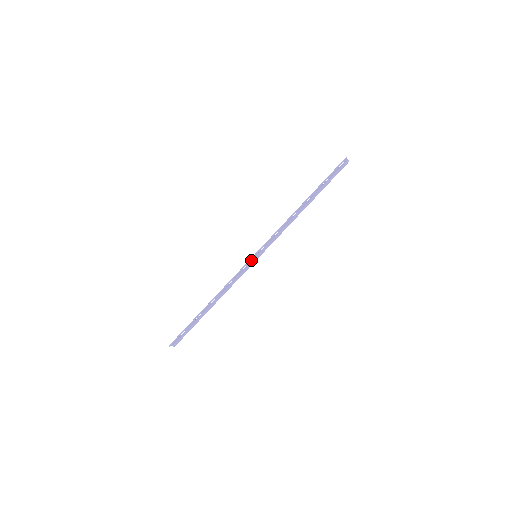
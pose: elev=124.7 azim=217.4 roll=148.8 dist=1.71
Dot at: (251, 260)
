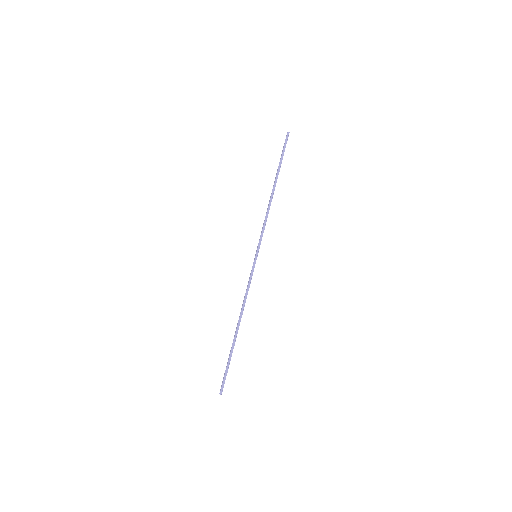
Dot at: (253, 262)
